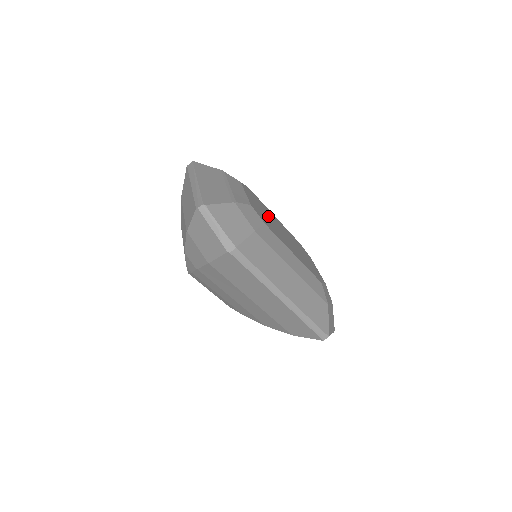
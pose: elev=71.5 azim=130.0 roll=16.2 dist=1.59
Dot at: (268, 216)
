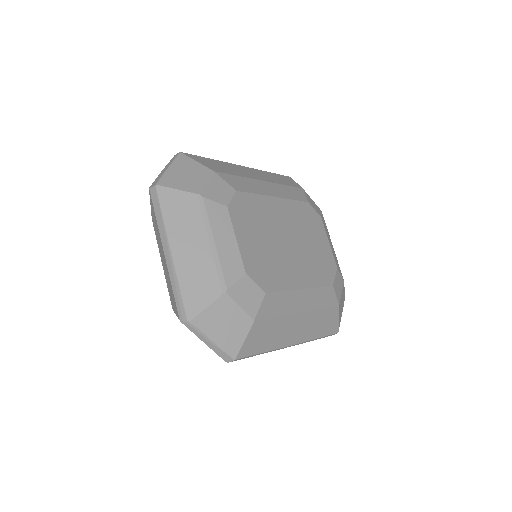
Dot at: (267, 235)
